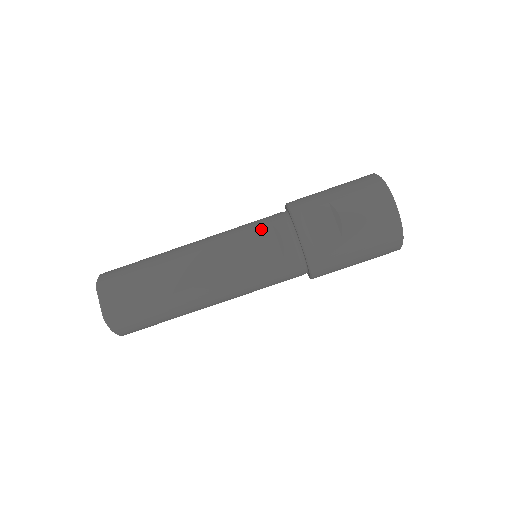
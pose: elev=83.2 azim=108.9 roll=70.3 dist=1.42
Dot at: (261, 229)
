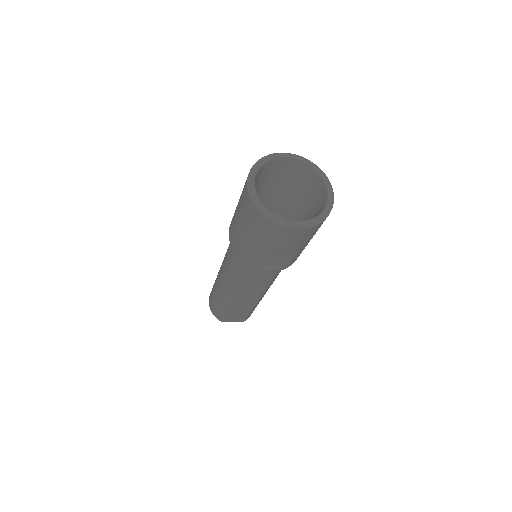
Dot at: (246, 275)
